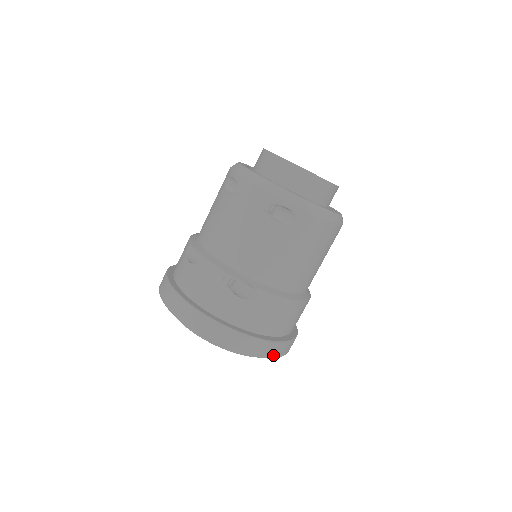
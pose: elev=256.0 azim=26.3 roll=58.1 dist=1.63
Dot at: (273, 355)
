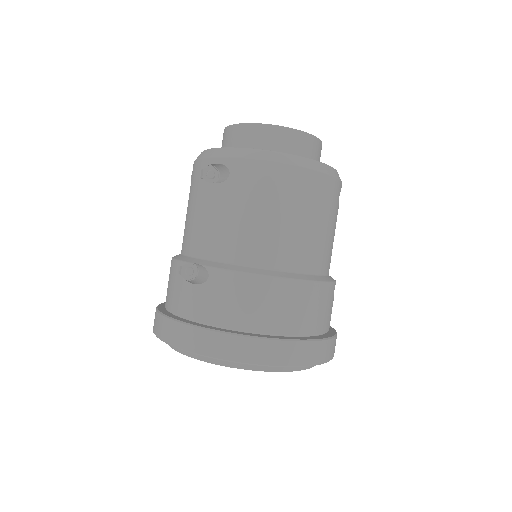
Dot at: (256, 359)
